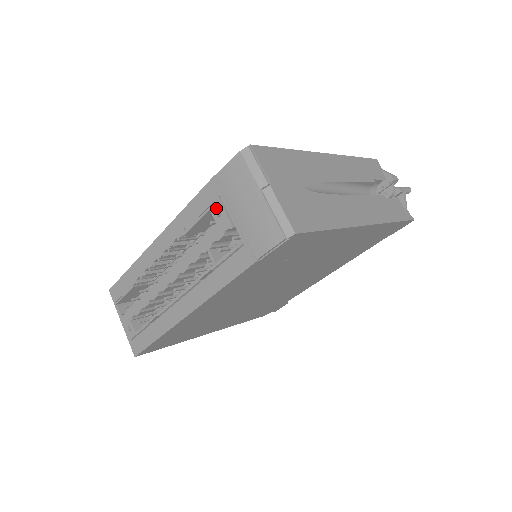
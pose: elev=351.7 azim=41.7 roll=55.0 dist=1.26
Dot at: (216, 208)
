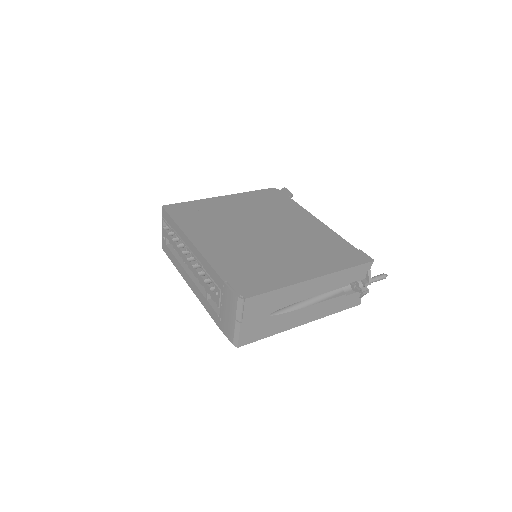
Dot at: (217, 291)
